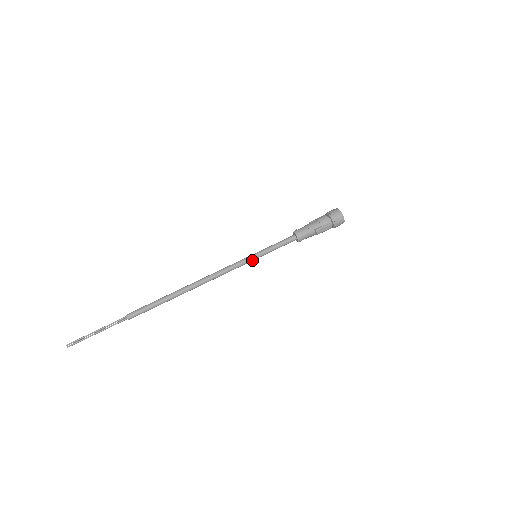
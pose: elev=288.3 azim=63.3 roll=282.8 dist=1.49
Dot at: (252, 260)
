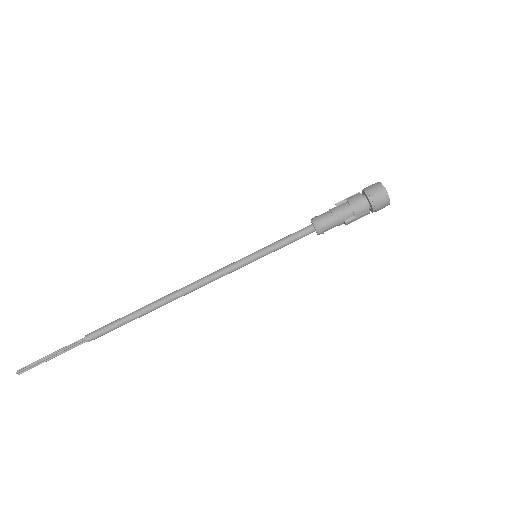
Dot at: (250, 262)
